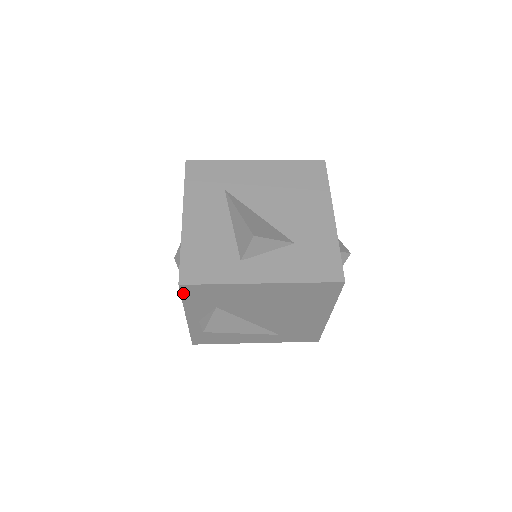
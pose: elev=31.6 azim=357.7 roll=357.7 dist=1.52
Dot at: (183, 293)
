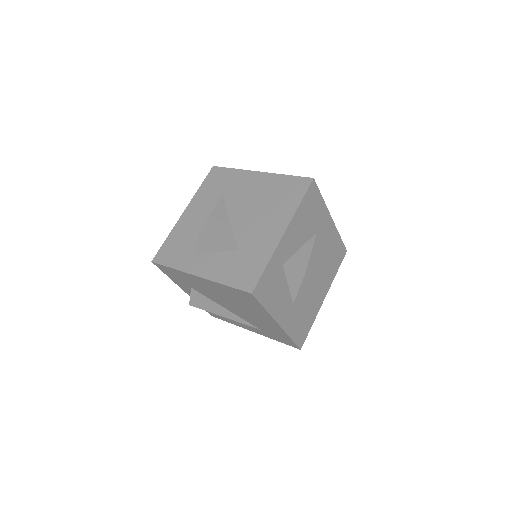
Dot at: (161, 269)
